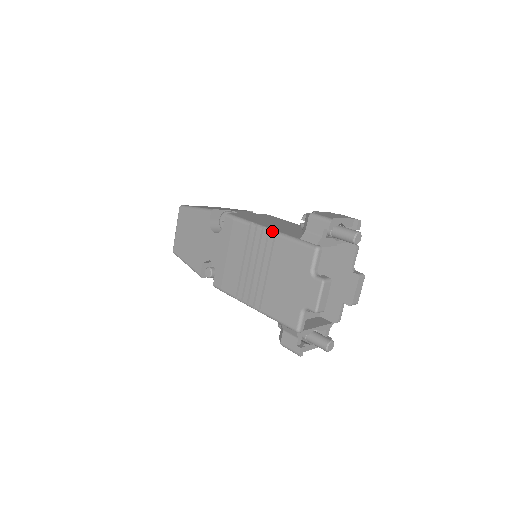
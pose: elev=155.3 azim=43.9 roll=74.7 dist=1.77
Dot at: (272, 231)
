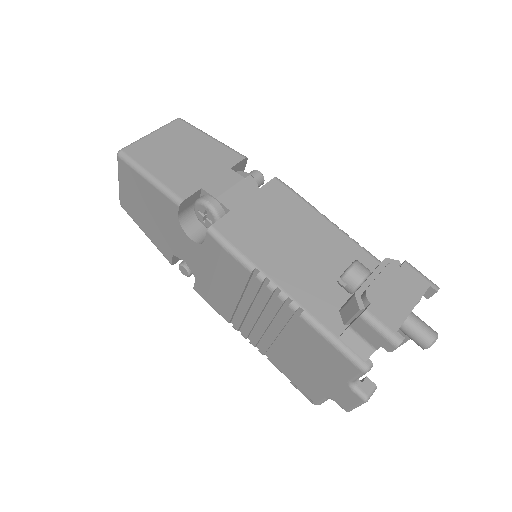
Dot at: (292, 305)
